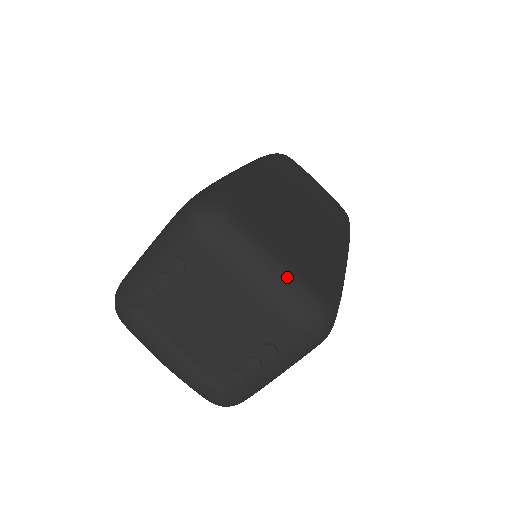
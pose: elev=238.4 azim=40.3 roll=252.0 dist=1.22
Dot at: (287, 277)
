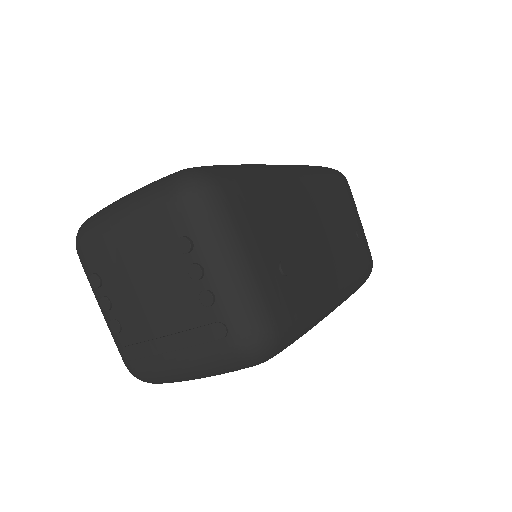
Dot at: (139, 191)
